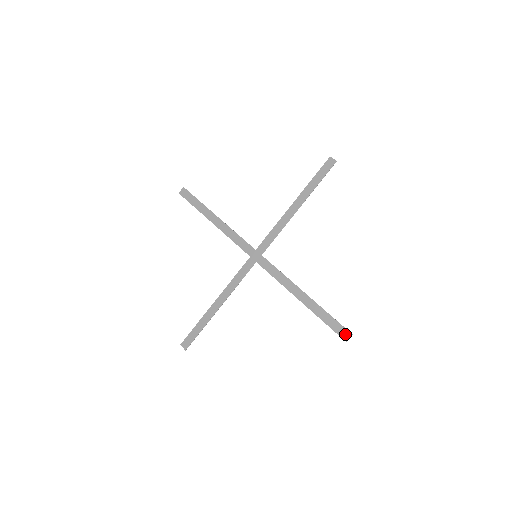
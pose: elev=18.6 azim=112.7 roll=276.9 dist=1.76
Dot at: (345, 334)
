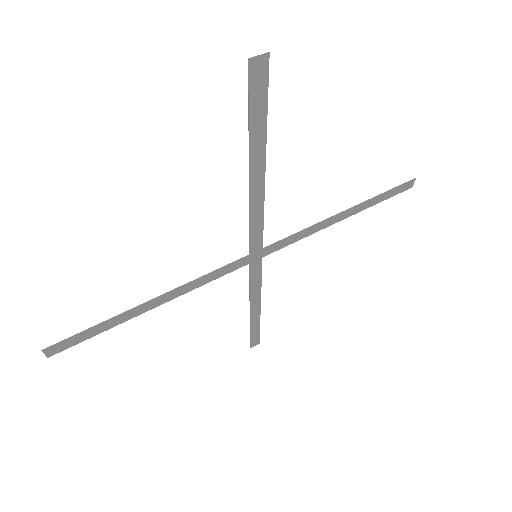
Dot at: (259, 69)
